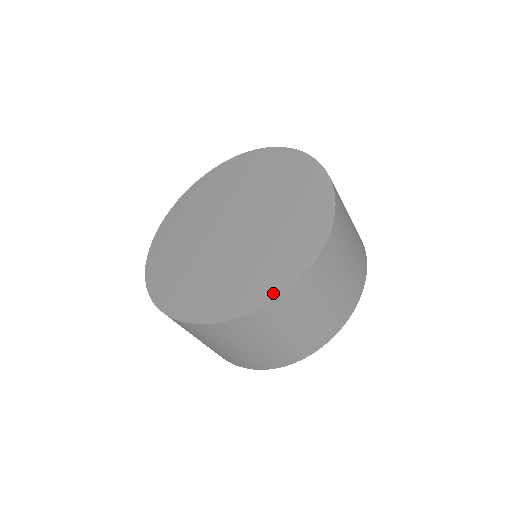
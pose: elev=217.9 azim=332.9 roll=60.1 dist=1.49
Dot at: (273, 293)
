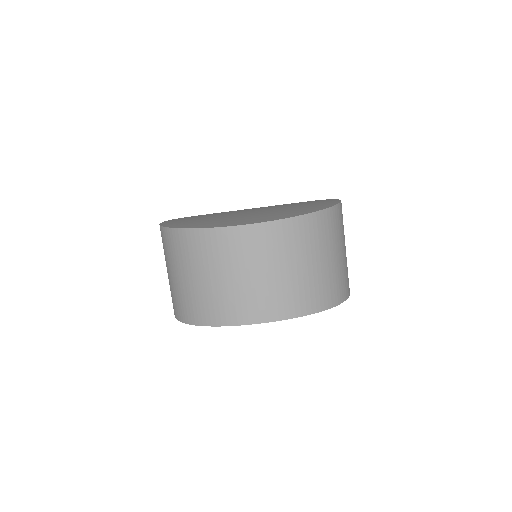
Dot at: (193, 227)
